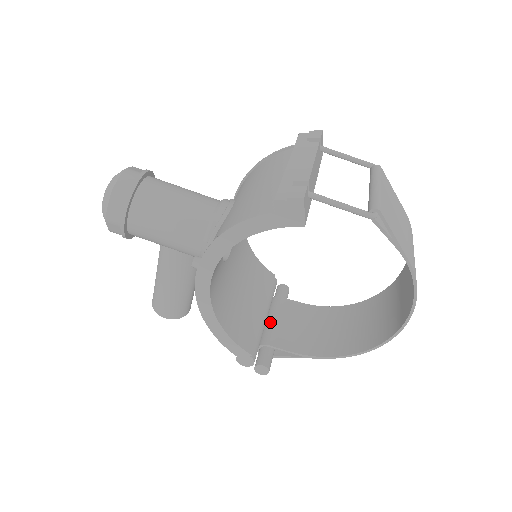
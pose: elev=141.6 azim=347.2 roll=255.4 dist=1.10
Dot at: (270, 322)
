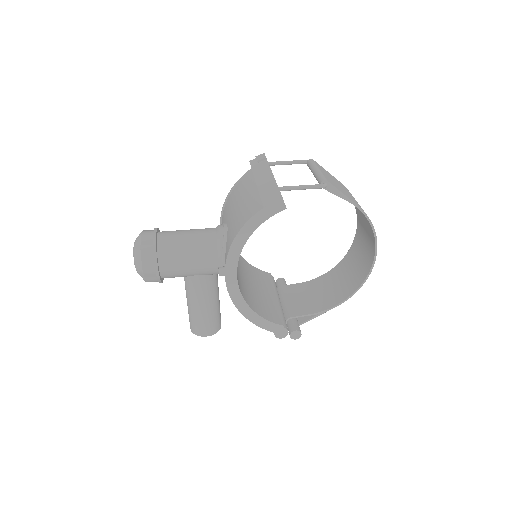
Dot at: (284, 303)
